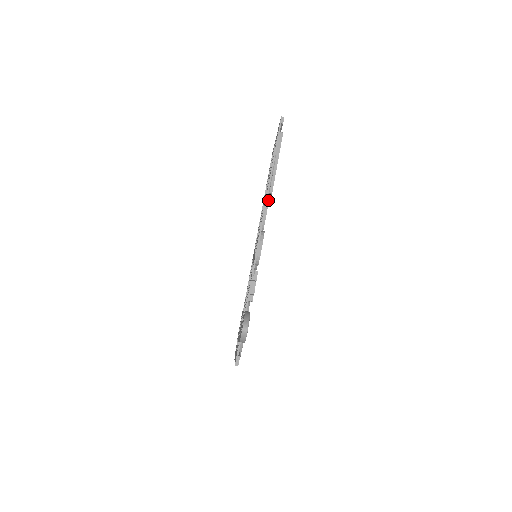
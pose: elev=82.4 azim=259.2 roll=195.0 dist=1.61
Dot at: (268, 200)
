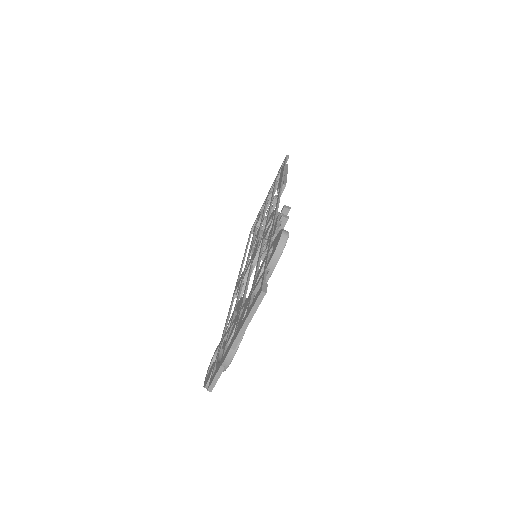
Dot at: (272, 210)
